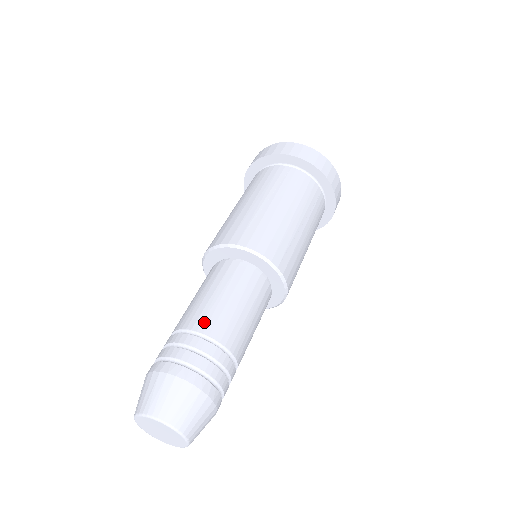
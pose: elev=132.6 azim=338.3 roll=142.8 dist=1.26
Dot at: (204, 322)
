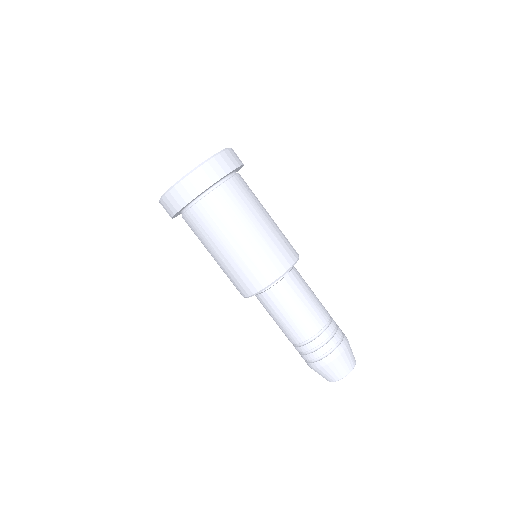
Dot at: (294, 338)
